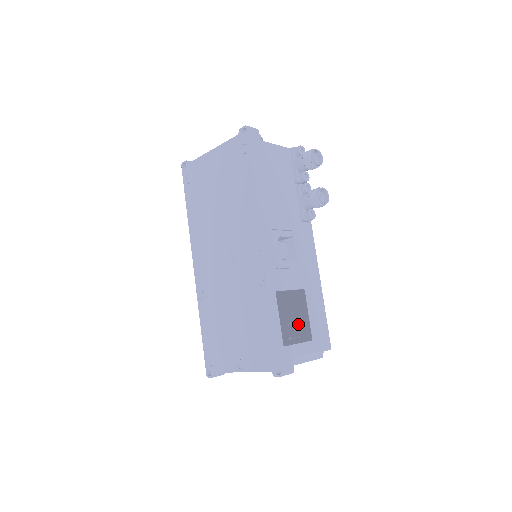
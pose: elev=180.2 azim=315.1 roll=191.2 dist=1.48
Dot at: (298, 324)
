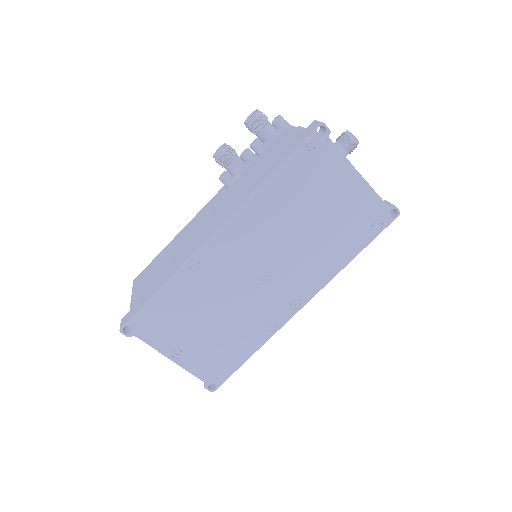
Dot at: occluded
